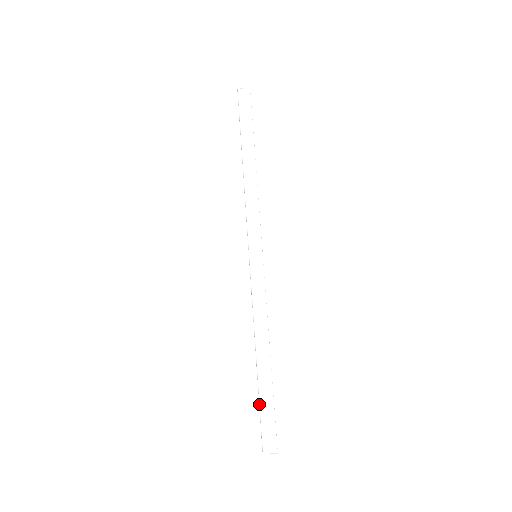
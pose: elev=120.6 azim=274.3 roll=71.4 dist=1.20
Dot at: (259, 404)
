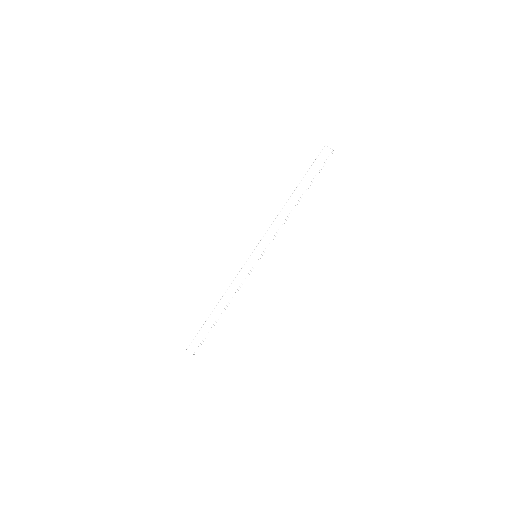
Dot at: (201, 328)
